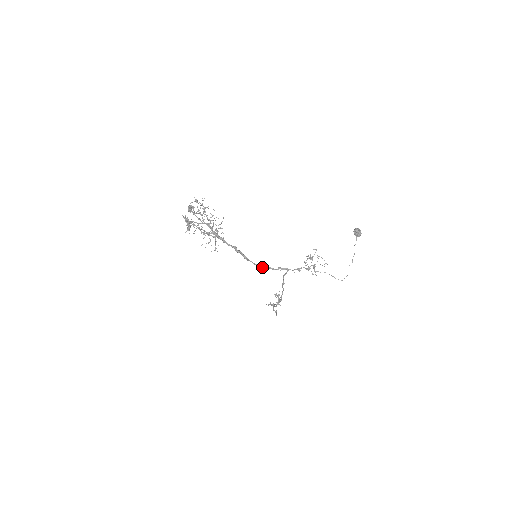
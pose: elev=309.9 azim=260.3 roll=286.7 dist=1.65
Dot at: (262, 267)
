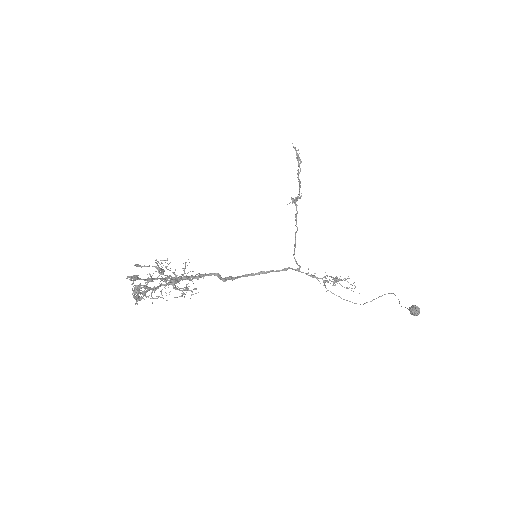
Dot at: (258, 274)
